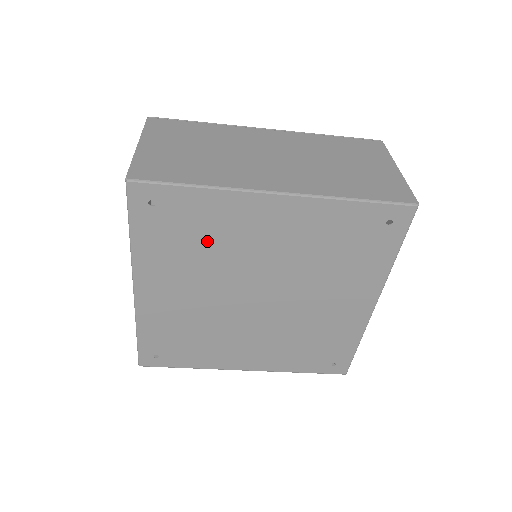
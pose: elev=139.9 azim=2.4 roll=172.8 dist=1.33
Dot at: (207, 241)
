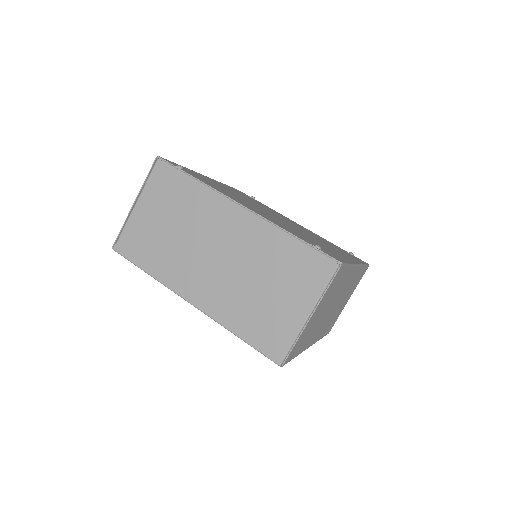
Dot at: occluded
